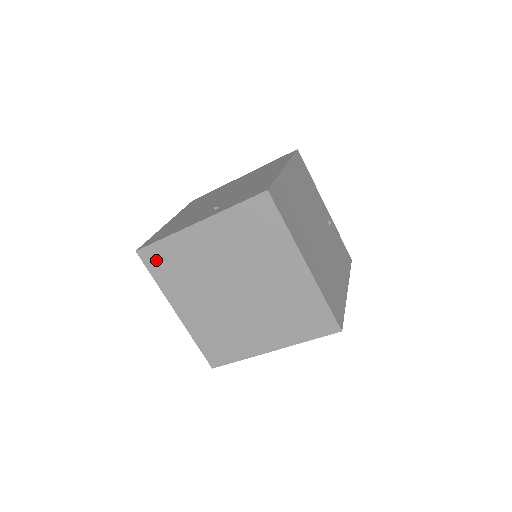
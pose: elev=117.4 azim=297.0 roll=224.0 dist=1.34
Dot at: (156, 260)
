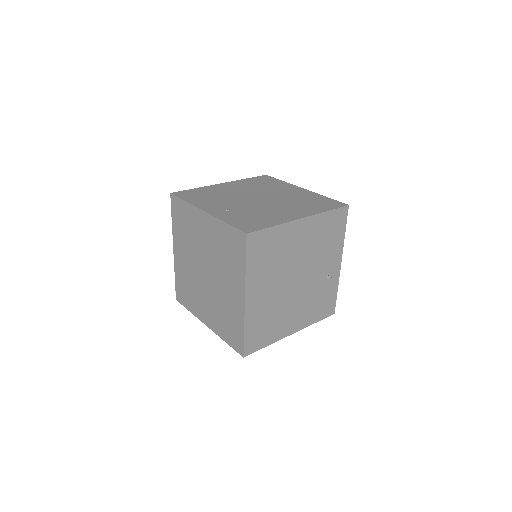
Dot at: (177, 209)
